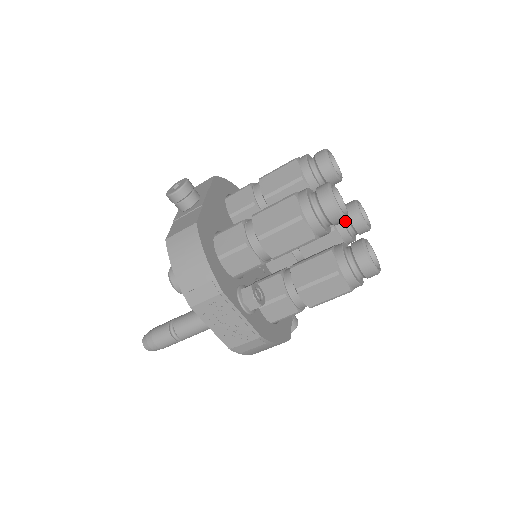
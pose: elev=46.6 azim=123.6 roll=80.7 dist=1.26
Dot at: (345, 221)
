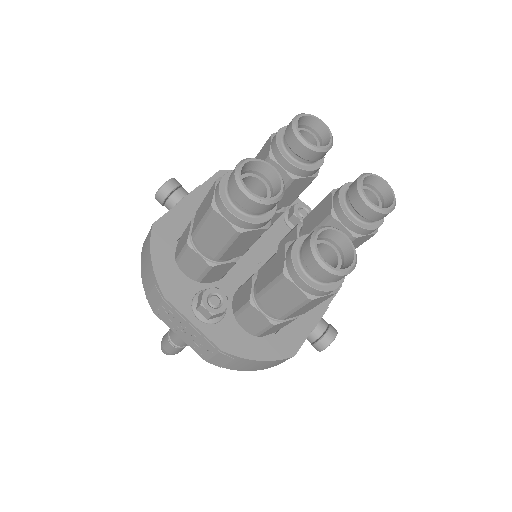
Dot at: (347, 204)
